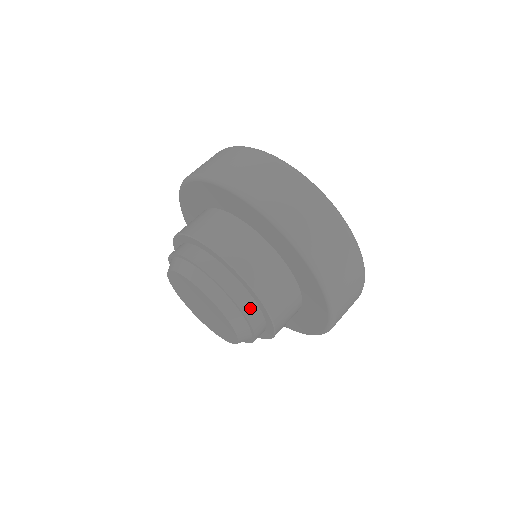
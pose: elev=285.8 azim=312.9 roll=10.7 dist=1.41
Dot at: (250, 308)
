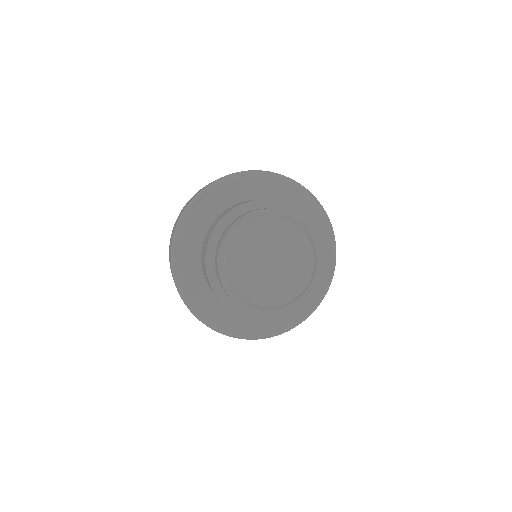
Dot at: occluded
